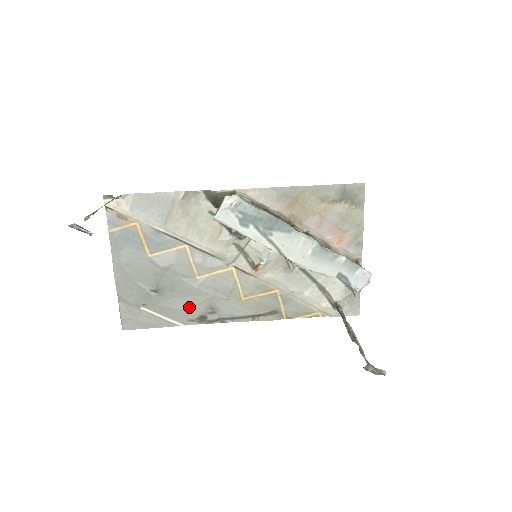
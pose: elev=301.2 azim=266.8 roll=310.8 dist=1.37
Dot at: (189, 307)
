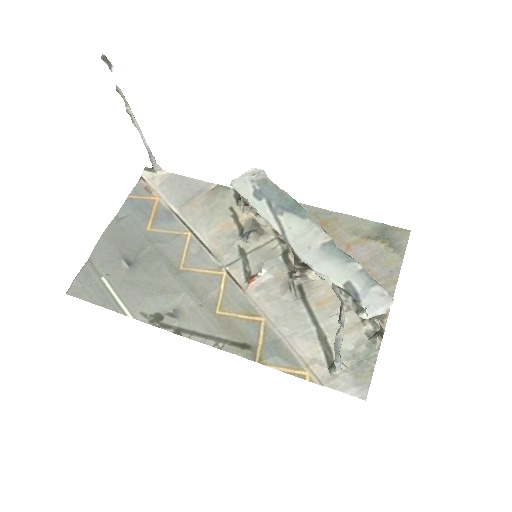
Dot at: (151, 295)
